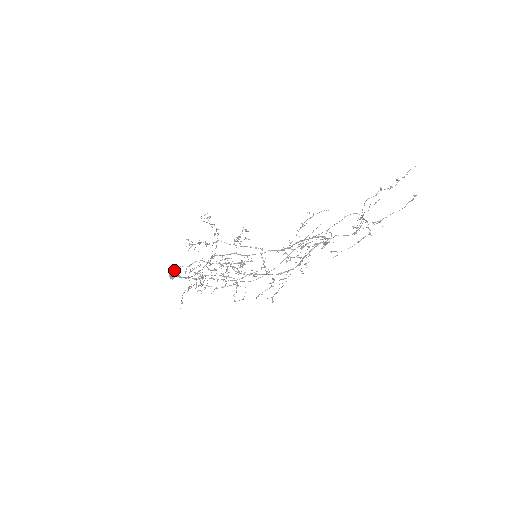
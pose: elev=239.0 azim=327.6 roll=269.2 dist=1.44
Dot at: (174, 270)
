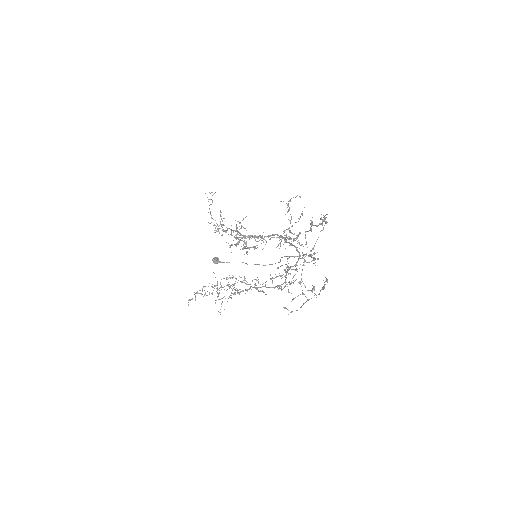
Dot at: (192, 299)
